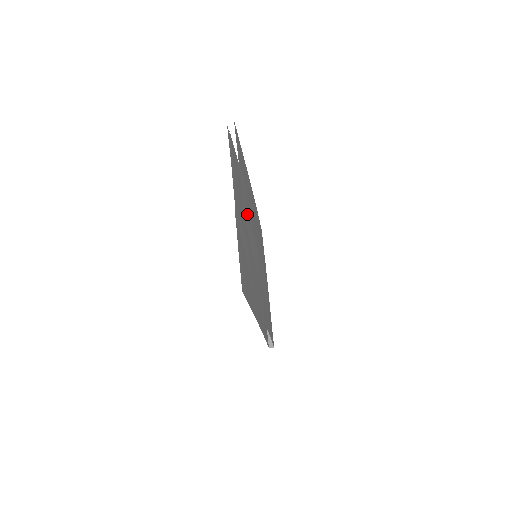
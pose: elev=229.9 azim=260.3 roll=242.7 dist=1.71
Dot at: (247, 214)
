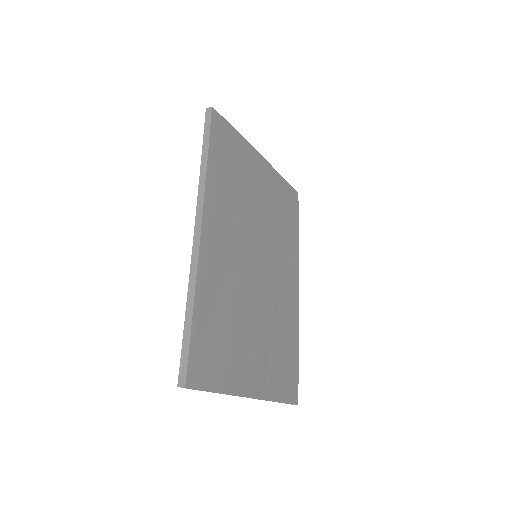
Dot at: (254, 361)
